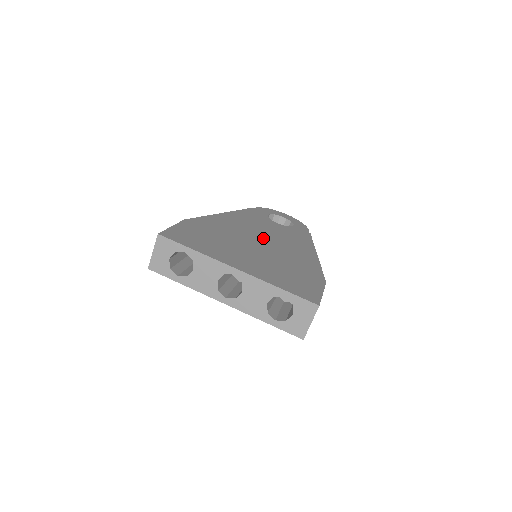
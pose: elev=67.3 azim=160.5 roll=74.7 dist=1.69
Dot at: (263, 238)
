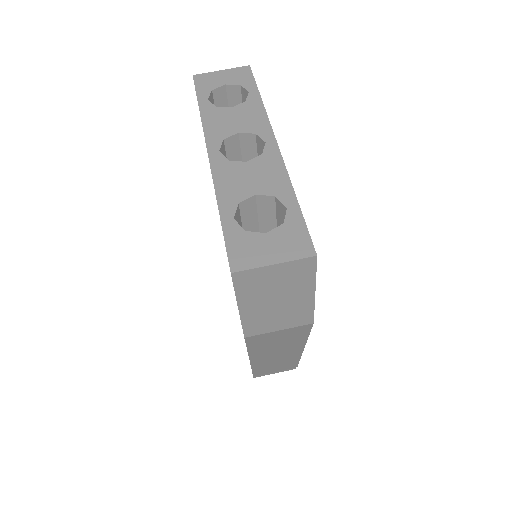
Dot at: occluded
